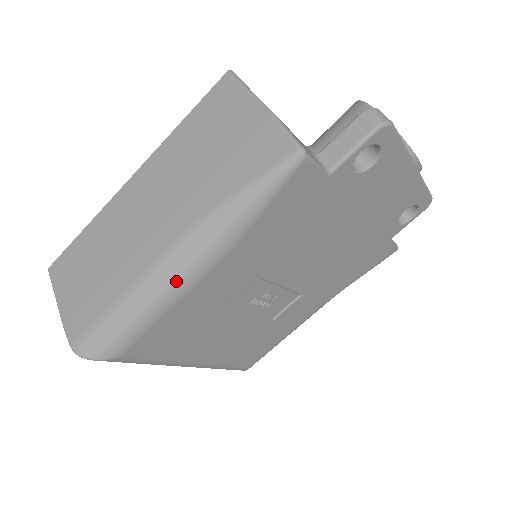
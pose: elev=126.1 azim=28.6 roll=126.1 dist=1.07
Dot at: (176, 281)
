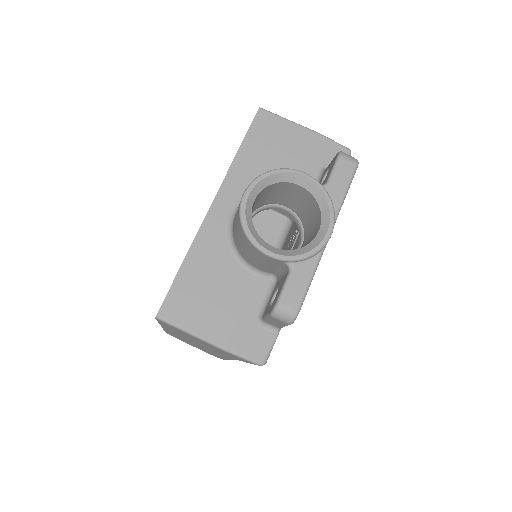
Dot at: occluded
